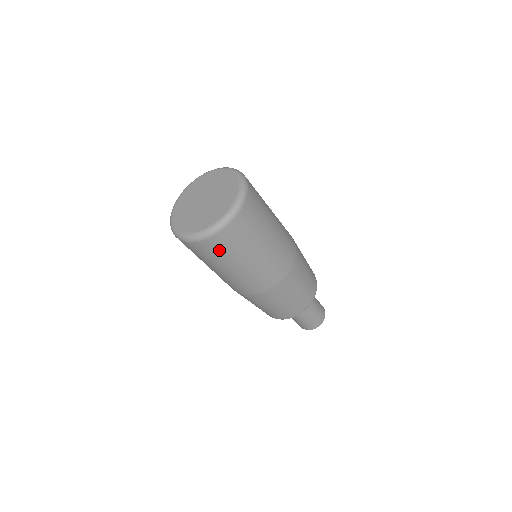
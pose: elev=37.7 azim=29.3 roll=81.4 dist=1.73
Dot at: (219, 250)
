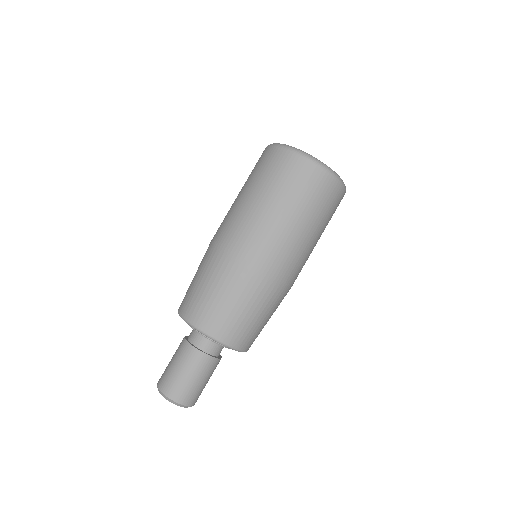
Dot at: (329, 201)
